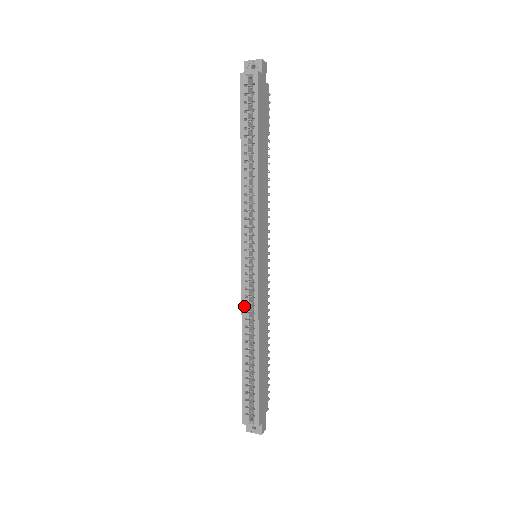
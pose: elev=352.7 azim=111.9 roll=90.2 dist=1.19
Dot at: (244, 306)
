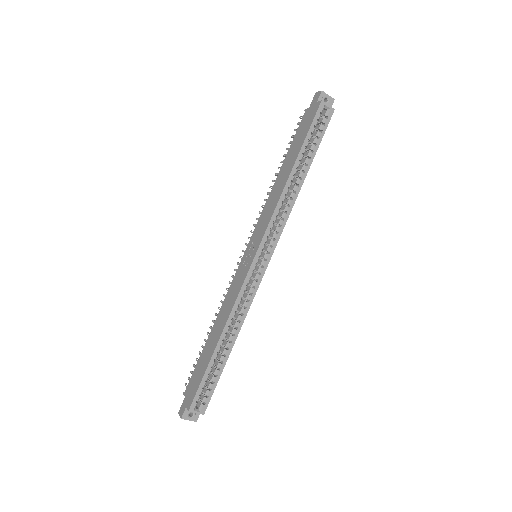
Dot at: (239, 300)
